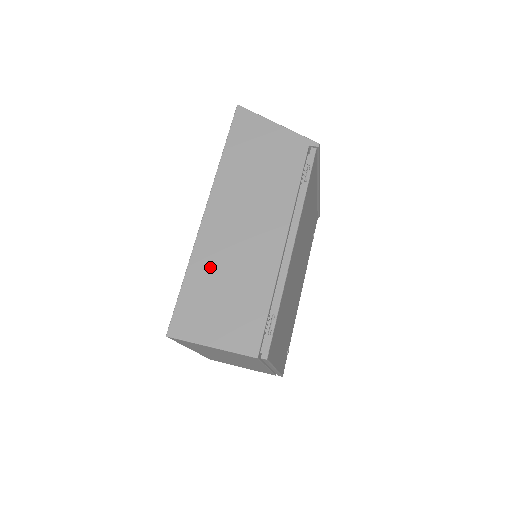
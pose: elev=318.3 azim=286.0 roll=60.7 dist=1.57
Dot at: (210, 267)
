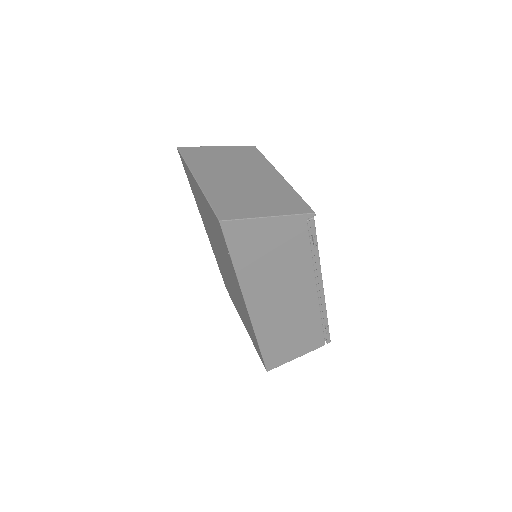
Dot at: (273, 332)
